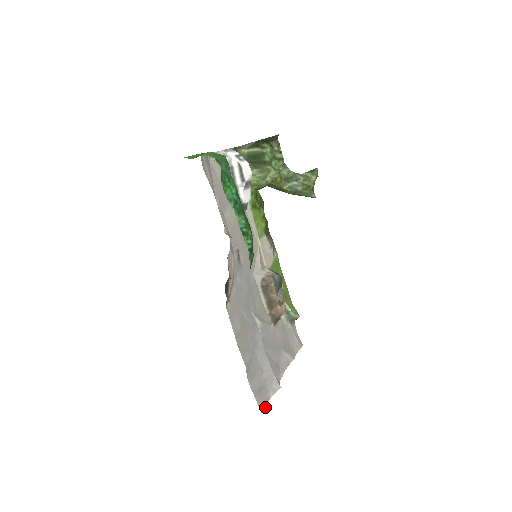
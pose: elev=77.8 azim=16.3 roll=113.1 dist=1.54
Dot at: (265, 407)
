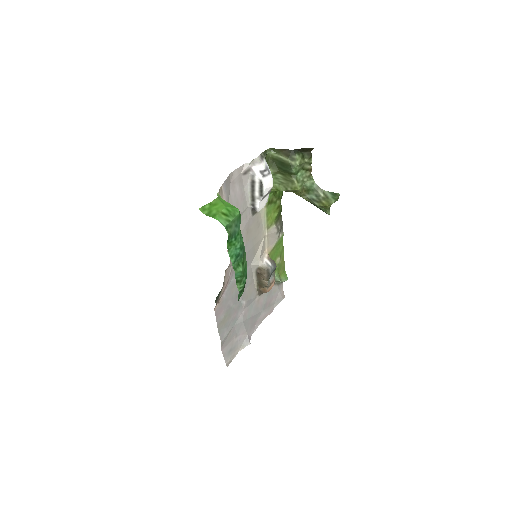
Dot at: (231, 361)
